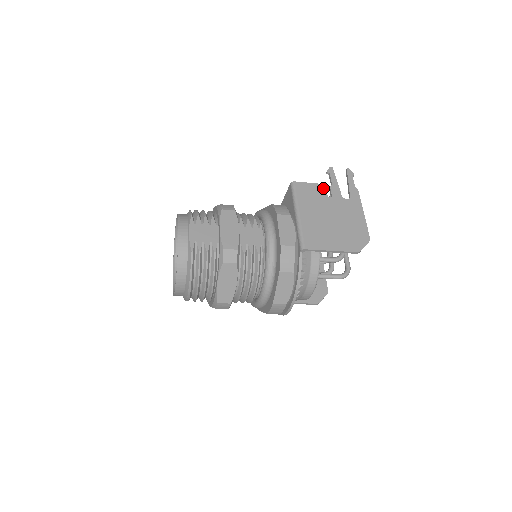
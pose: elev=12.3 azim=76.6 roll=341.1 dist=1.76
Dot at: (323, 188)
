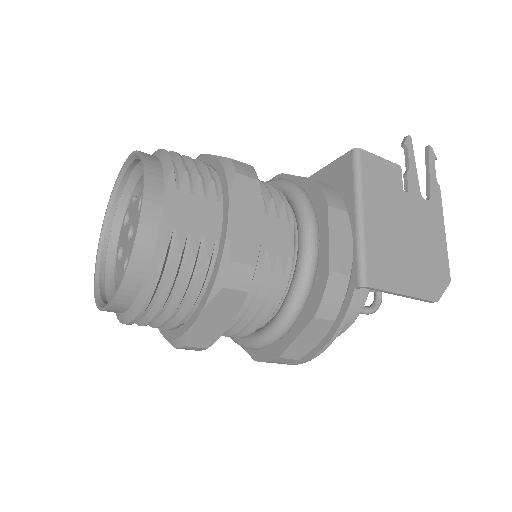
Dot at: (398, 172)
